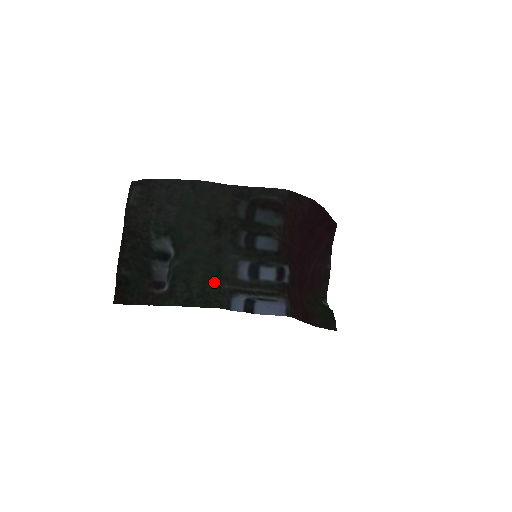
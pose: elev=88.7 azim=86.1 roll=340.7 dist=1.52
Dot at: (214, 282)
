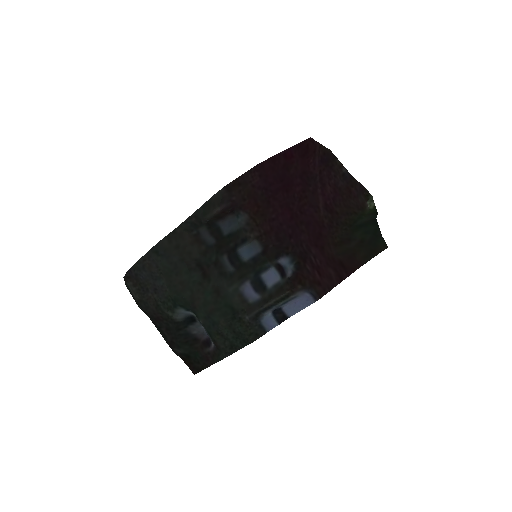
Dot at: (236, 321)
